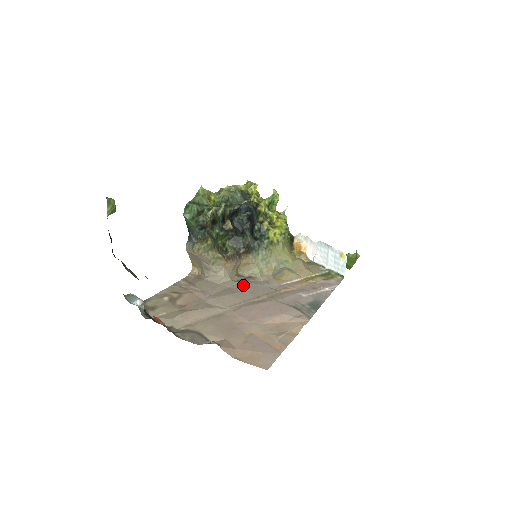
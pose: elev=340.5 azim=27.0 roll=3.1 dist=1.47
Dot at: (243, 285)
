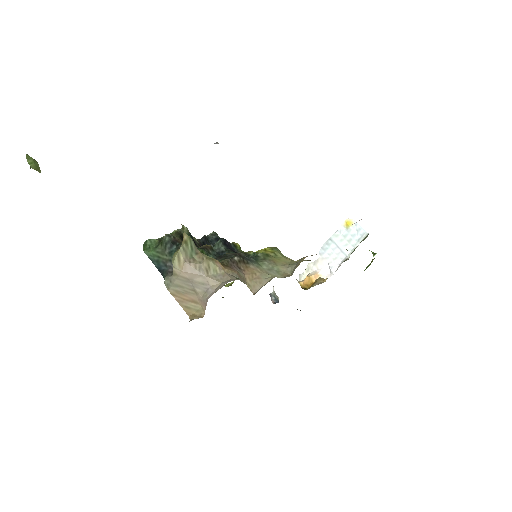
Dot at: occluded
